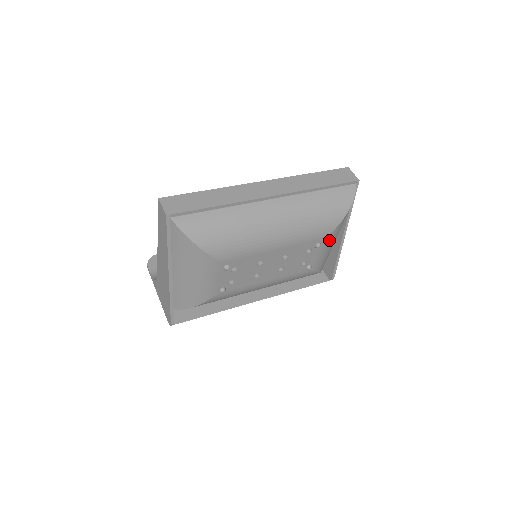
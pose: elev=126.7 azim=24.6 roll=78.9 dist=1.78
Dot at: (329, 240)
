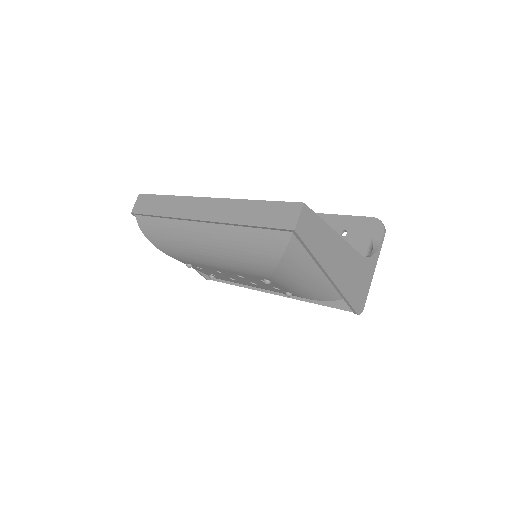
Dot at: (281, 281)
